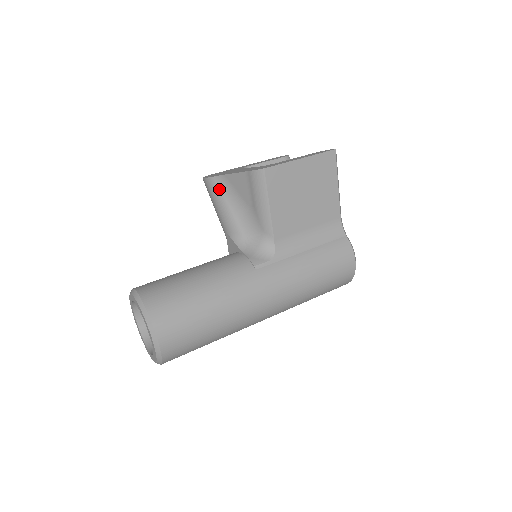
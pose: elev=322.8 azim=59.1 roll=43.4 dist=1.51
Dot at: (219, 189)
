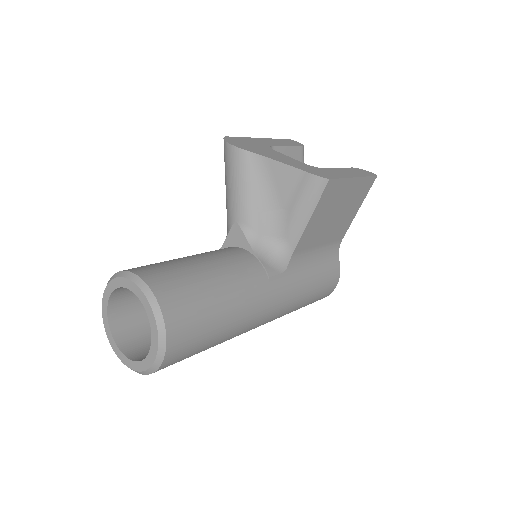
Dot at: (251, 169)
